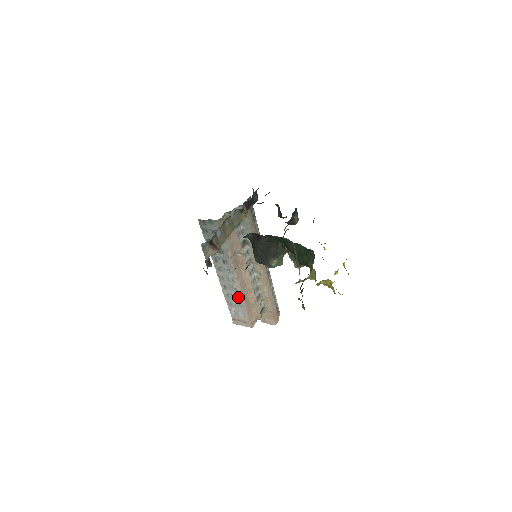
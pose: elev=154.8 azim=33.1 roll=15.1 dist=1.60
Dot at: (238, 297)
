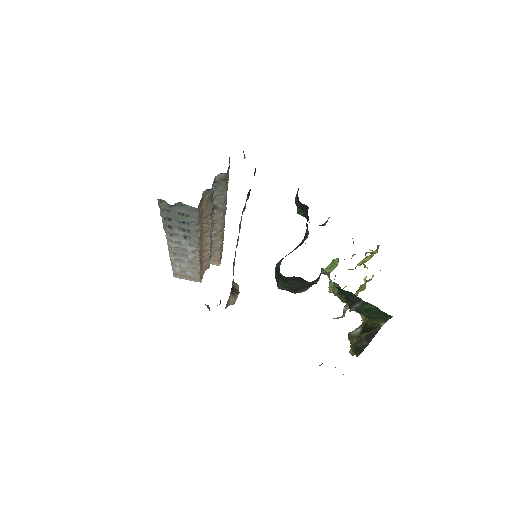
Dot at: (193, 263)
